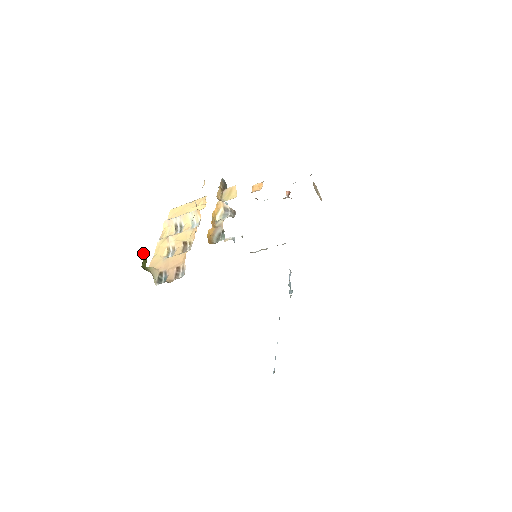
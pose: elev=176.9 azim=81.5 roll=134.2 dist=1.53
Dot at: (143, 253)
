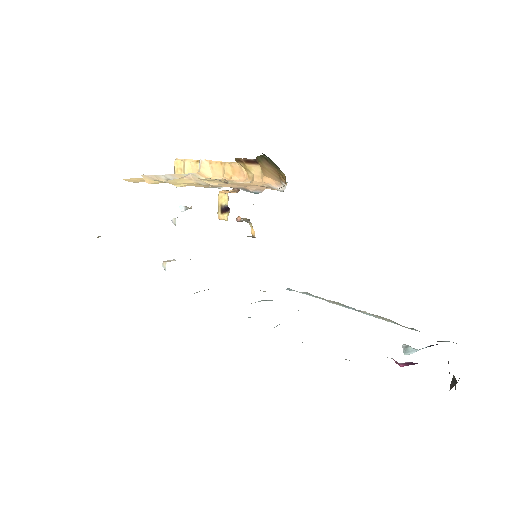
Dot at: occluded
